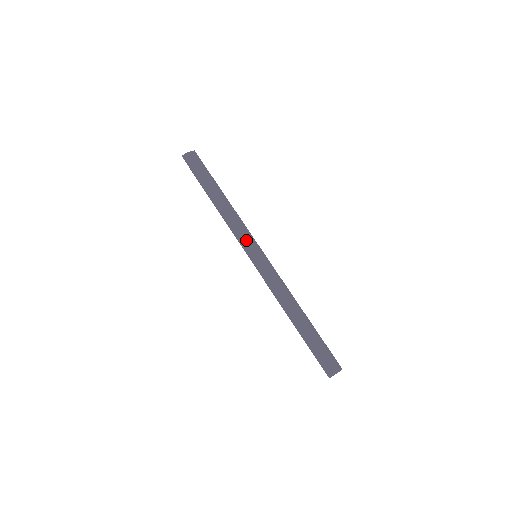
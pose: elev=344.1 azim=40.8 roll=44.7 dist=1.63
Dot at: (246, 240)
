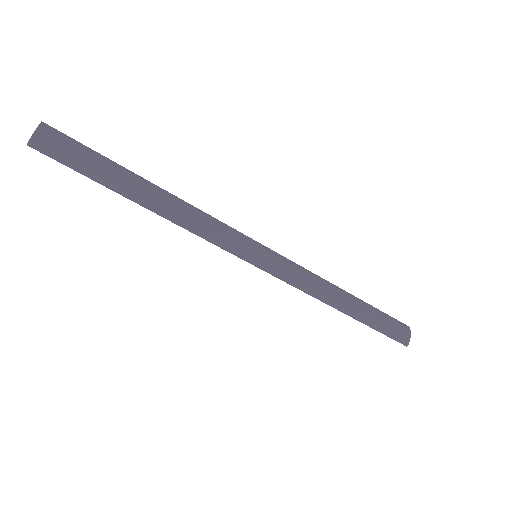
Dot at: (235, 242)
